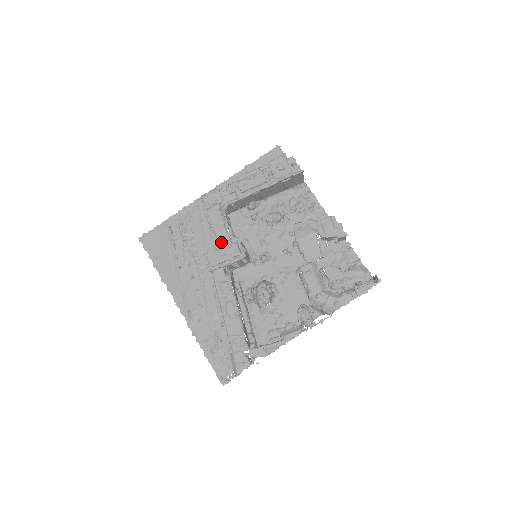
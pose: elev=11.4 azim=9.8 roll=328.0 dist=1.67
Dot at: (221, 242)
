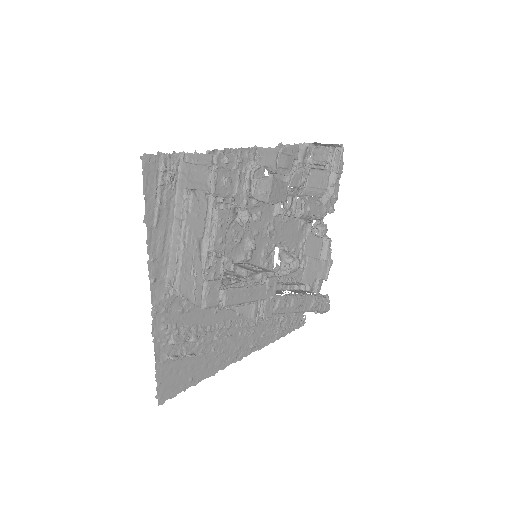
Dot at: (260, 297)
